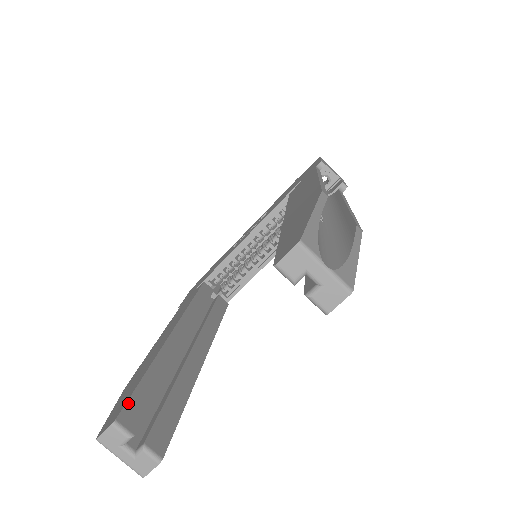
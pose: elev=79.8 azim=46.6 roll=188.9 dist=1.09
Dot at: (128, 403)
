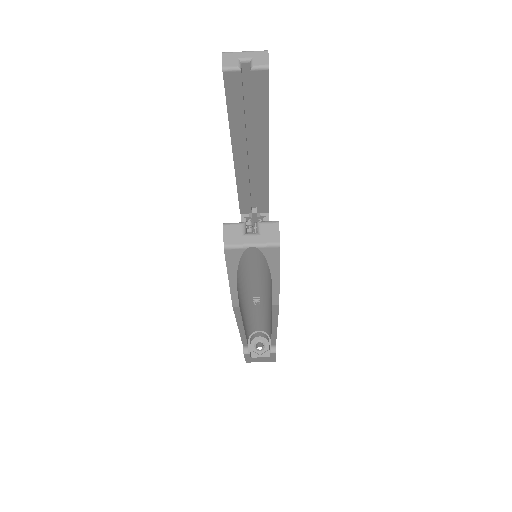
Dot at: occluded
